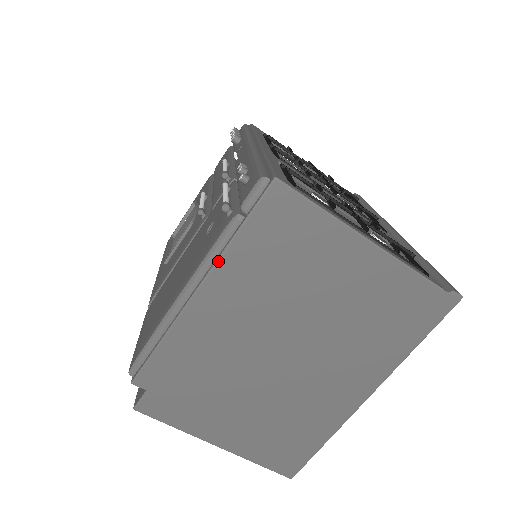
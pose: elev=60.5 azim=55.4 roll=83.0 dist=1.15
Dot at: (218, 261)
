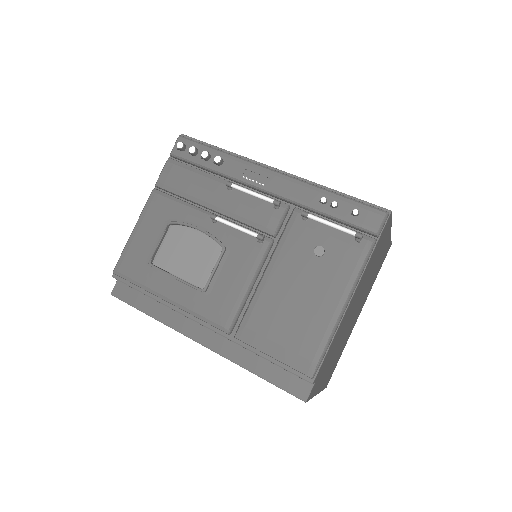
Dot at: (364, 273)
